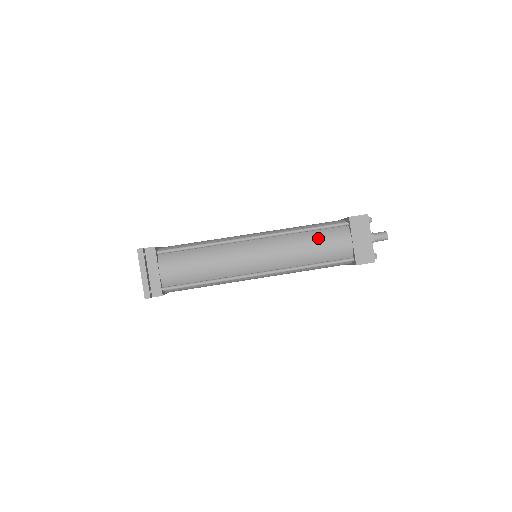
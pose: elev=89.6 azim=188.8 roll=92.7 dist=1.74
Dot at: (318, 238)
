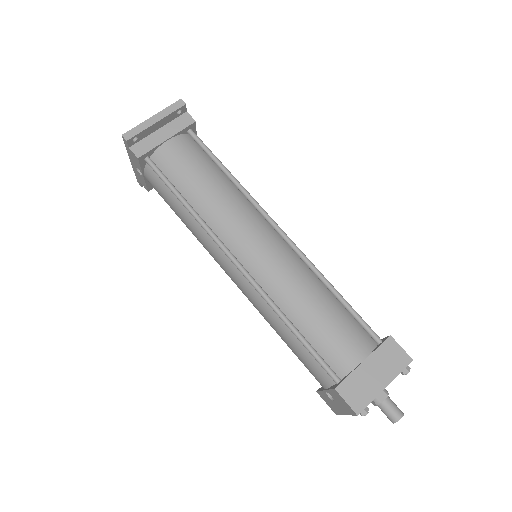
Dot at: (334, 311)
